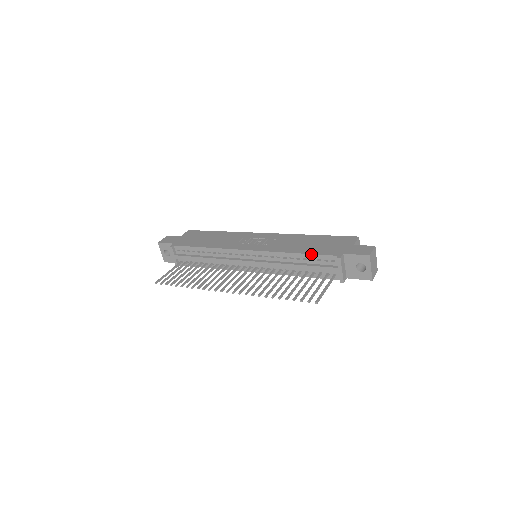
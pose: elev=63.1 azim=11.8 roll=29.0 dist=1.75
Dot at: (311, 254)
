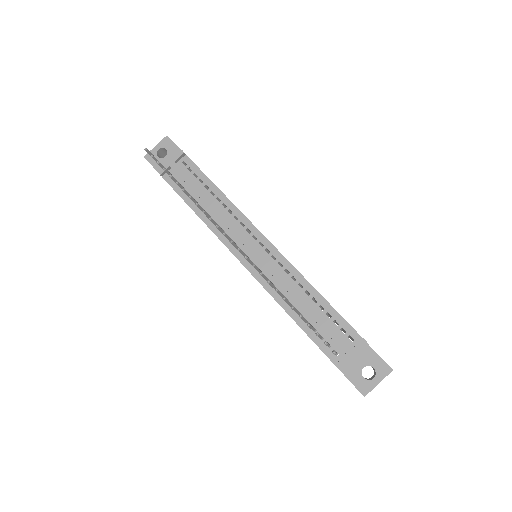
Dot at: occluded
